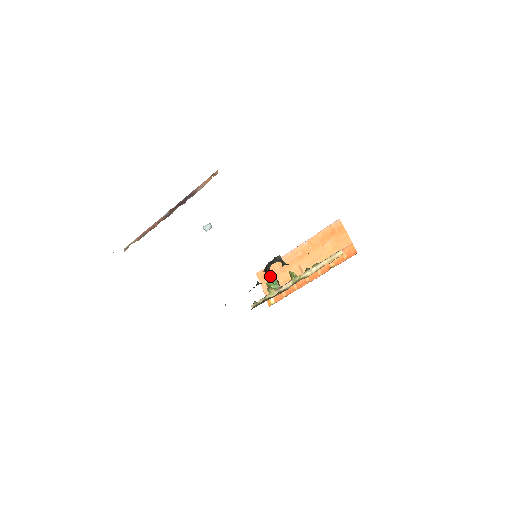
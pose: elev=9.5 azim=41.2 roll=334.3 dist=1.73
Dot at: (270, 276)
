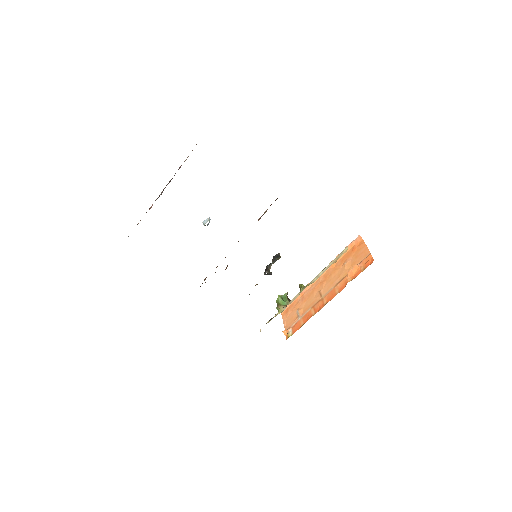
Dot at: (292, 309)
